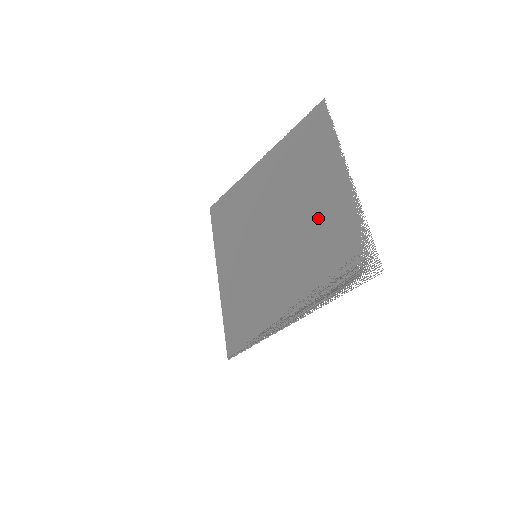
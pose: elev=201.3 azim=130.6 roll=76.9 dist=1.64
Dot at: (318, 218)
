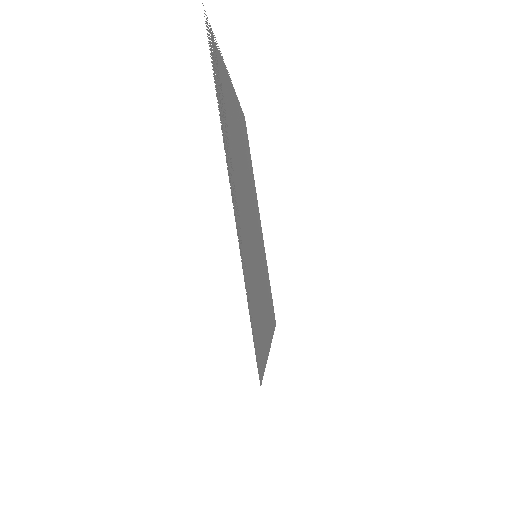
Dot at: (235, 130)
